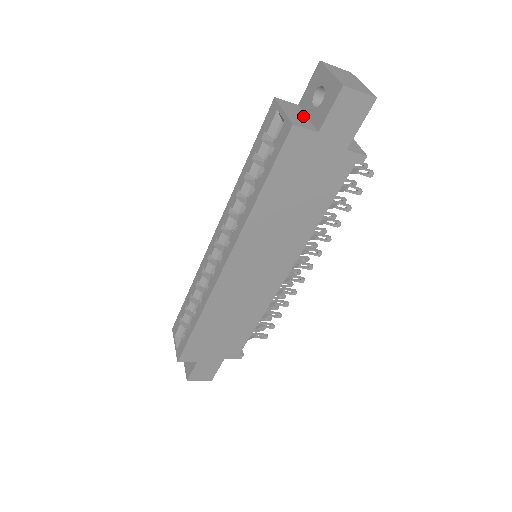
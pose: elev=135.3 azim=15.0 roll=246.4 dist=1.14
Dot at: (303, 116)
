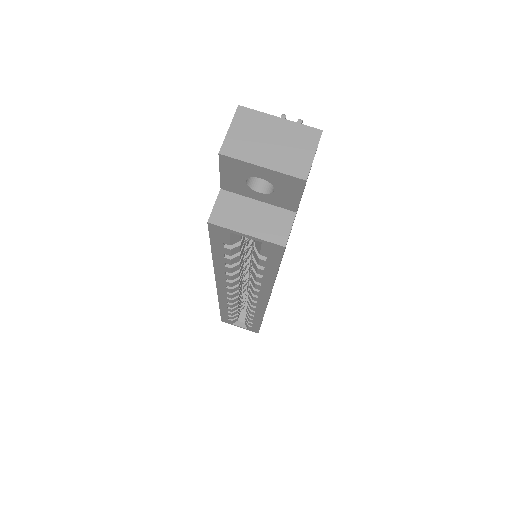
Dot at: (255, 207)
